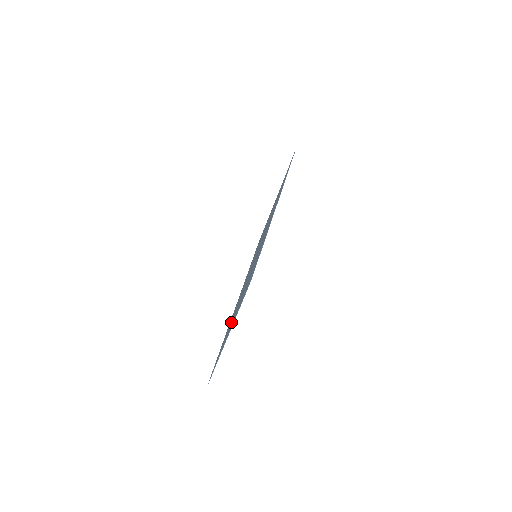
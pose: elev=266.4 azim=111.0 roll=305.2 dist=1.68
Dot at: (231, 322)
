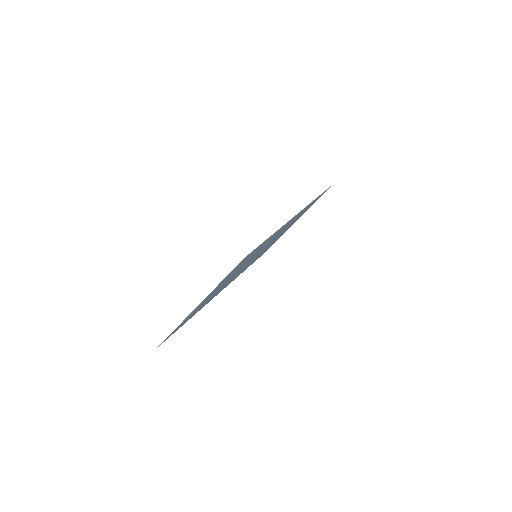
Dot at: occluded
